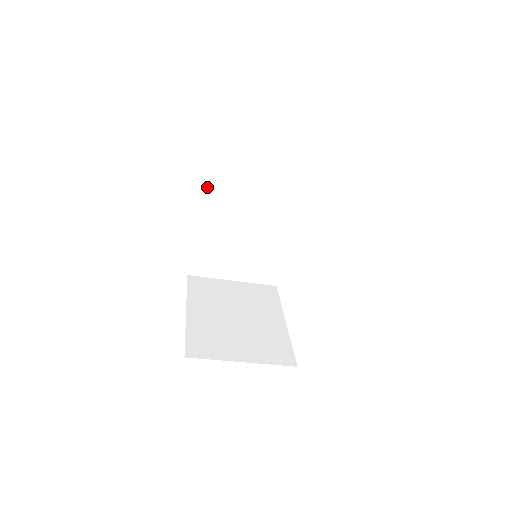
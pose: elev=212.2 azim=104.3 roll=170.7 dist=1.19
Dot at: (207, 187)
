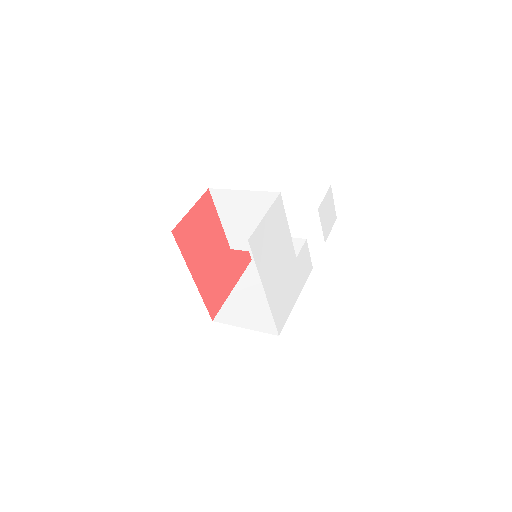
Dot at: (218, 212)
